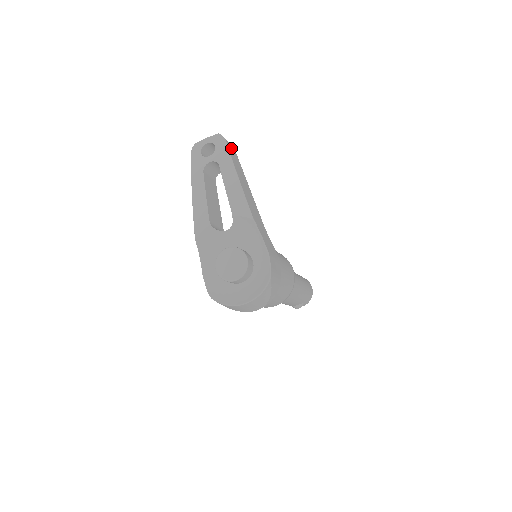
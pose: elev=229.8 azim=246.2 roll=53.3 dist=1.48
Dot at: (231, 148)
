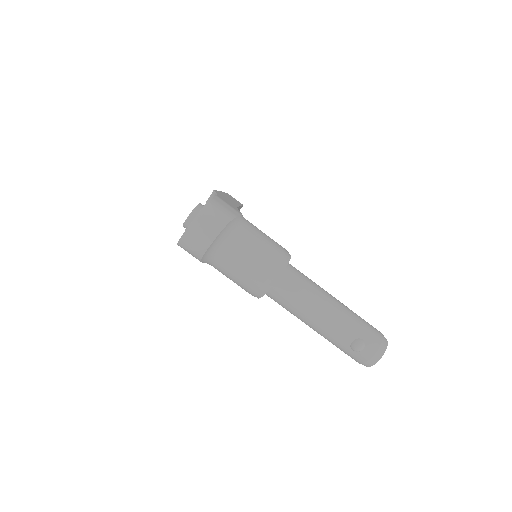
Dot at: (235, 199)
